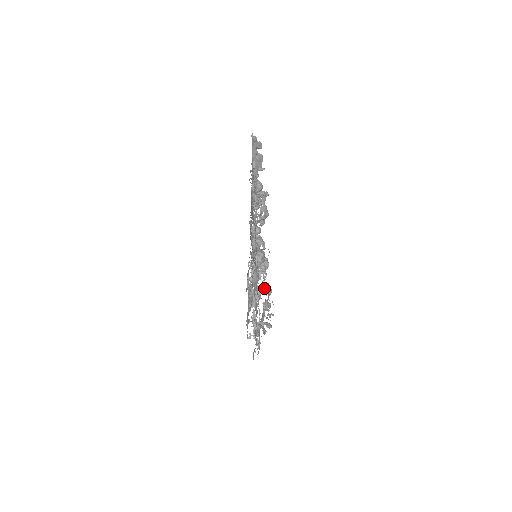
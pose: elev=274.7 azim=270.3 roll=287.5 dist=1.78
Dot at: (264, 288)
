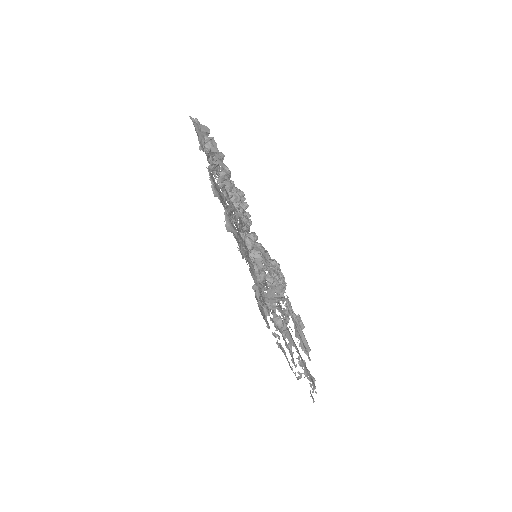
Dot at: (279, 286)
